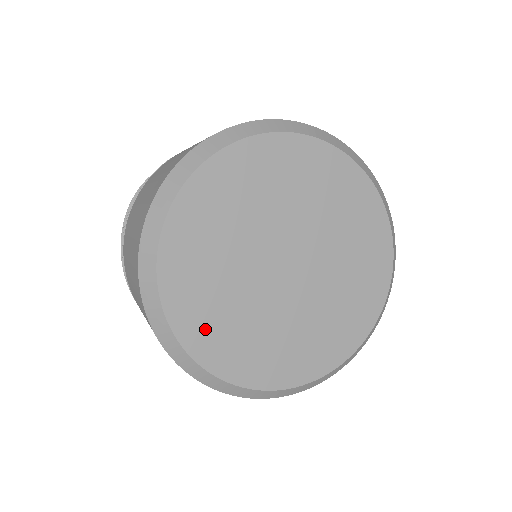
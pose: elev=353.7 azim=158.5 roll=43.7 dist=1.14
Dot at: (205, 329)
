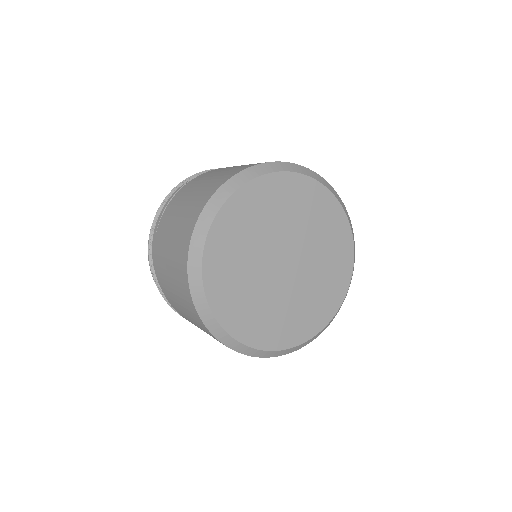
Dot at: (226, 238)
